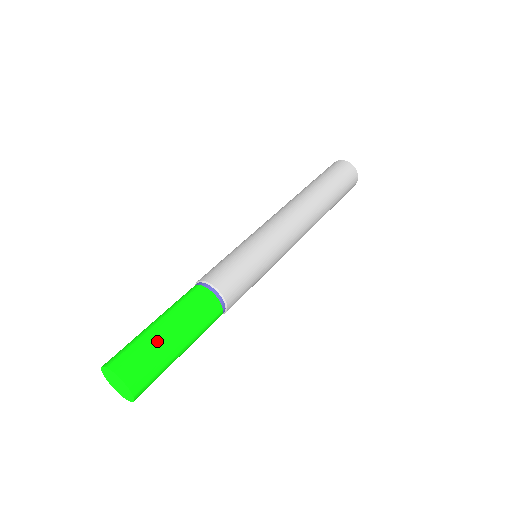
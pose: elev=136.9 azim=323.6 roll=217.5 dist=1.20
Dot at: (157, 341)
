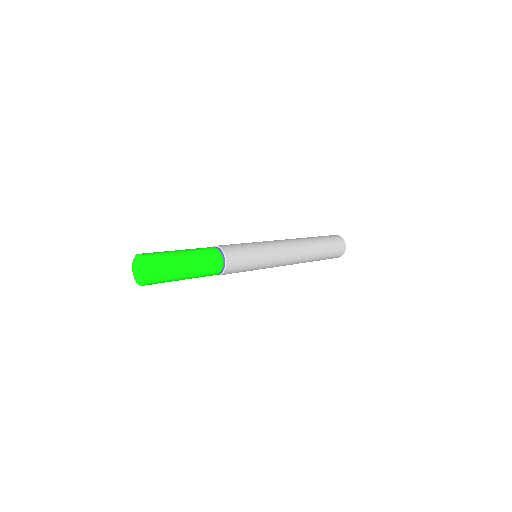
Dot at: occluded
